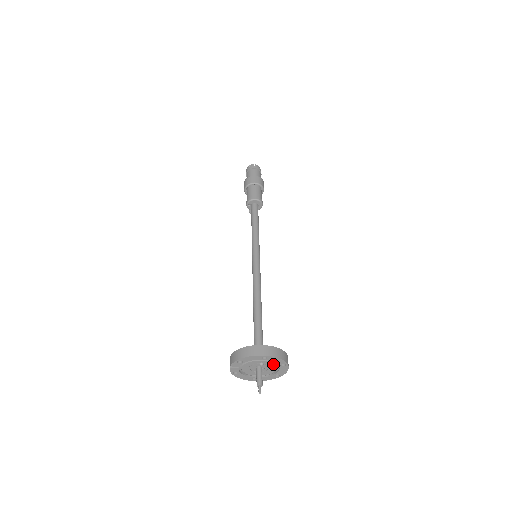
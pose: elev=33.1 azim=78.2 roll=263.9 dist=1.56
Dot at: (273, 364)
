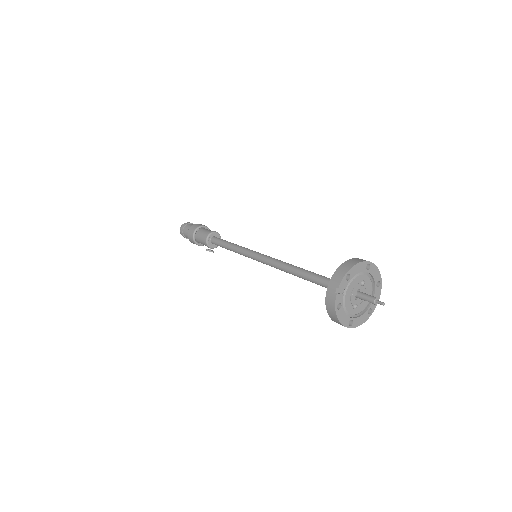
Dot at: (370, 285)
